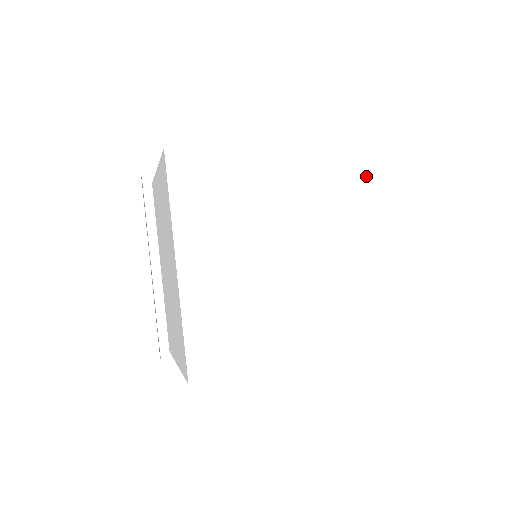
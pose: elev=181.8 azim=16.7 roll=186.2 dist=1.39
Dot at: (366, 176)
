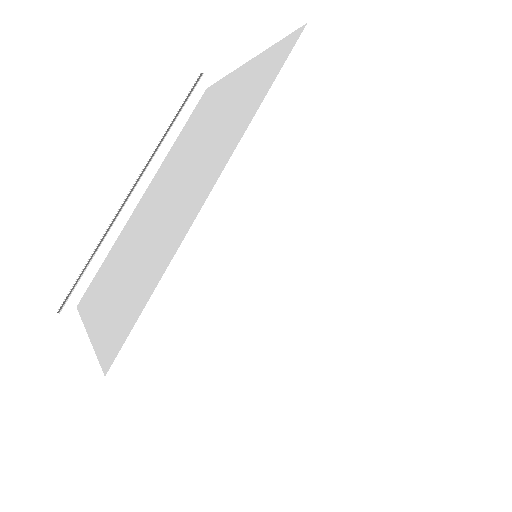
Dot at: (330, 96)
